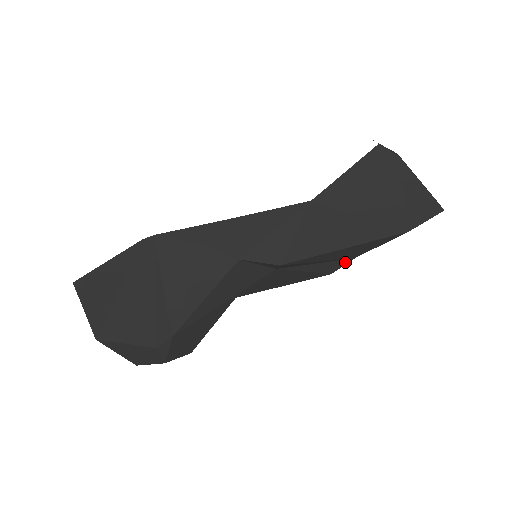
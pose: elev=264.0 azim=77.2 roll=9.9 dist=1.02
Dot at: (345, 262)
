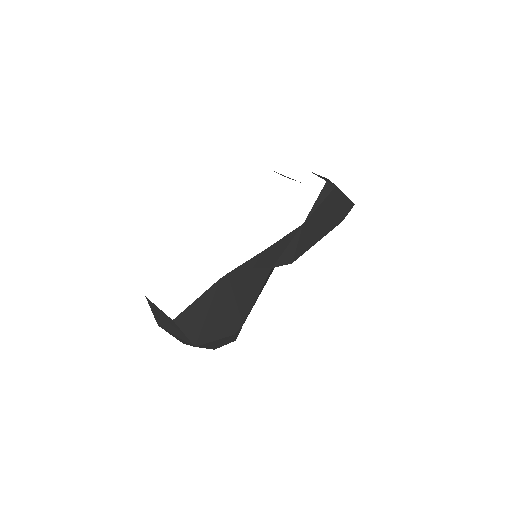
Dot at: occluded
